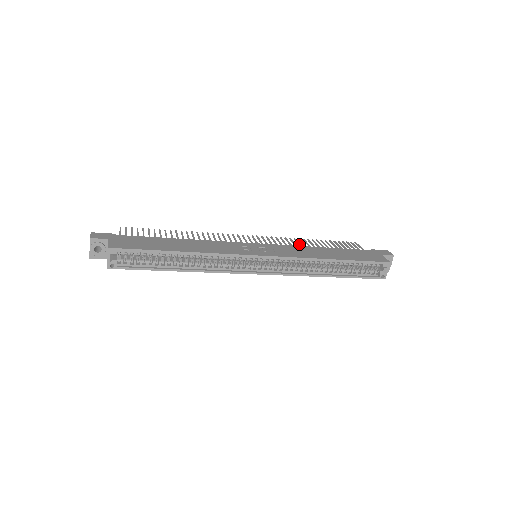
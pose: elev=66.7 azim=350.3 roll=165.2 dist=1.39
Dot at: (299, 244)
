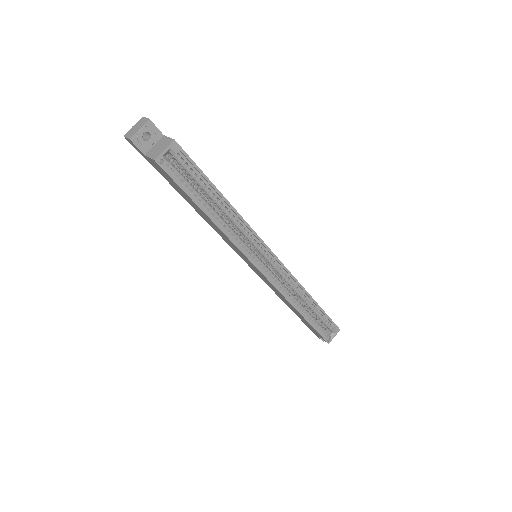
Dot at: occluded
